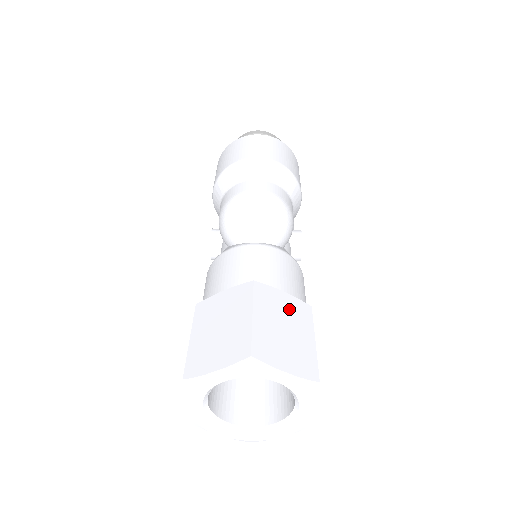
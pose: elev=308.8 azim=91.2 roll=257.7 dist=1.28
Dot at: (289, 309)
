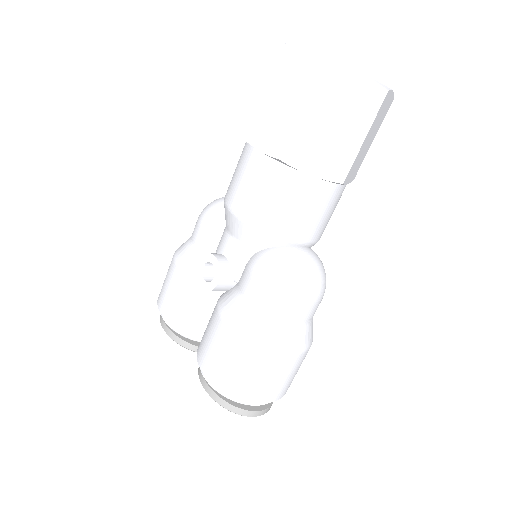
Dot at: occluded
